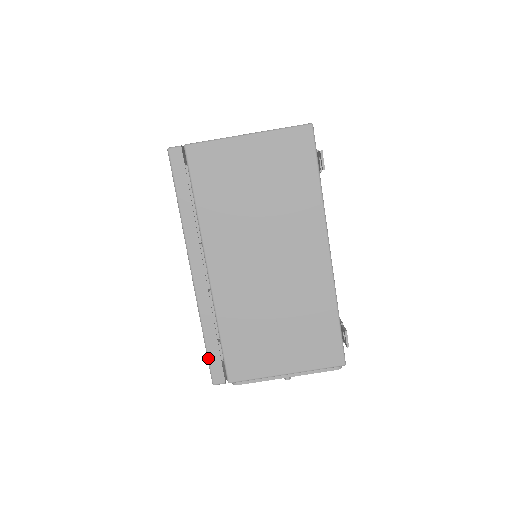
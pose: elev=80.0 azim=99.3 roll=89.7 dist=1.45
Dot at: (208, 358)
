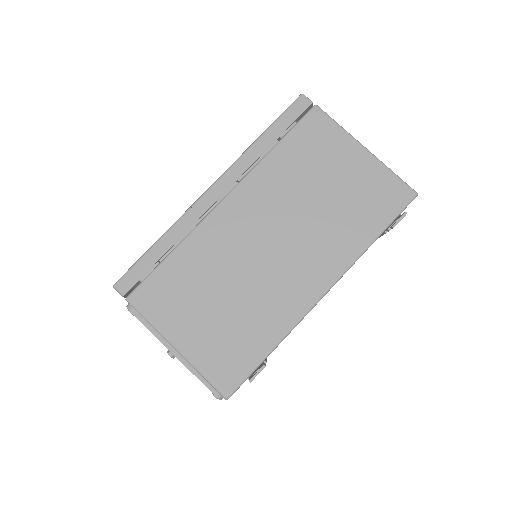
Dot at: (138, 261)
